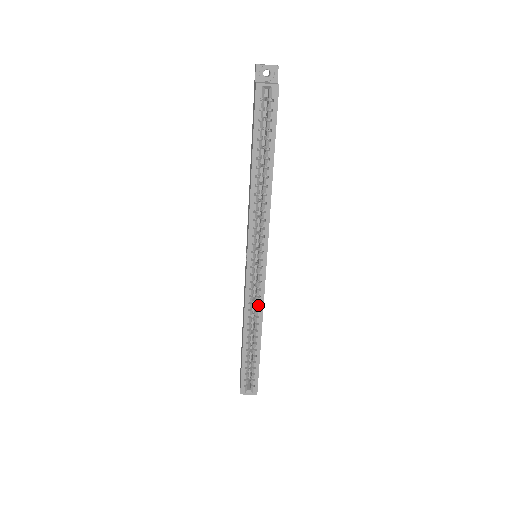
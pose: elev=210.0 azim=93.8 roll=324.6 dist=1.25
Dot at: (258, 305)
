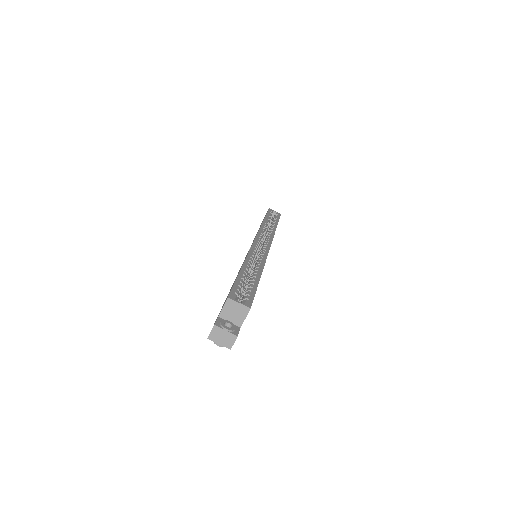
Dot at: (261, 257)
